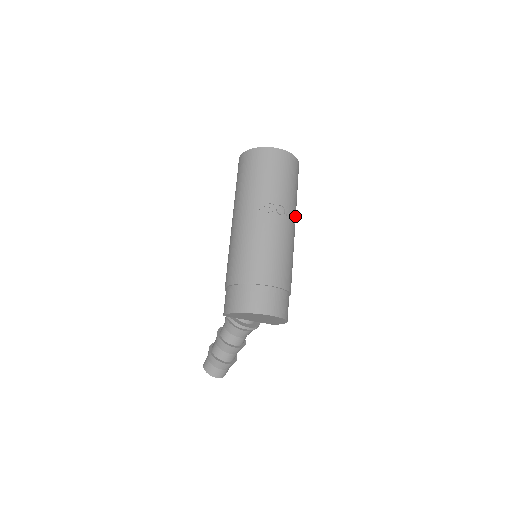
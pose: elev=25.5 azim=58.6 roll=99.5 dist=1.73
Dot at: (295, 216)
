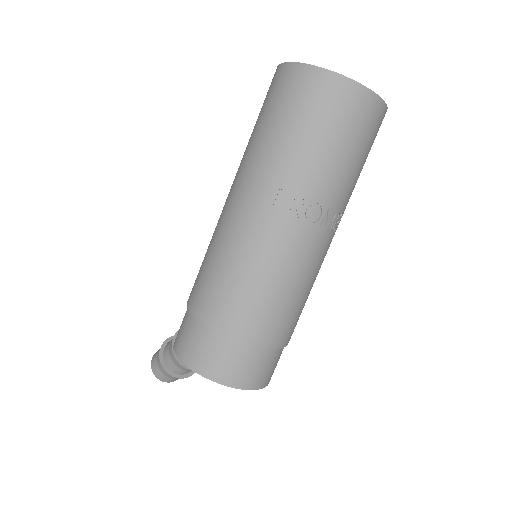
Dot at: (341, 215)
